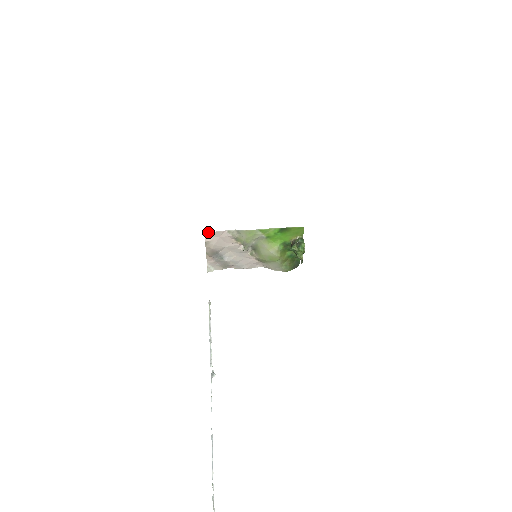
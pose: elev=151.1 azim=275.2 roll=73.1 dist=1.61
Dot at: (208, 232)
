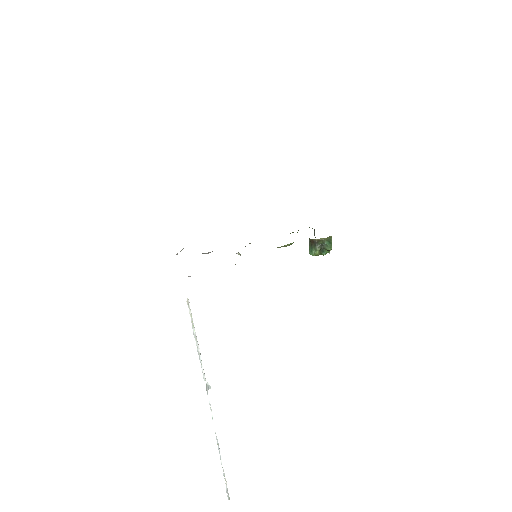
Dot at: occluded
